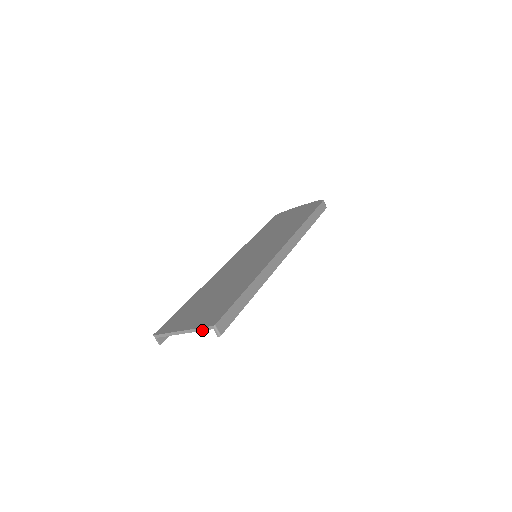
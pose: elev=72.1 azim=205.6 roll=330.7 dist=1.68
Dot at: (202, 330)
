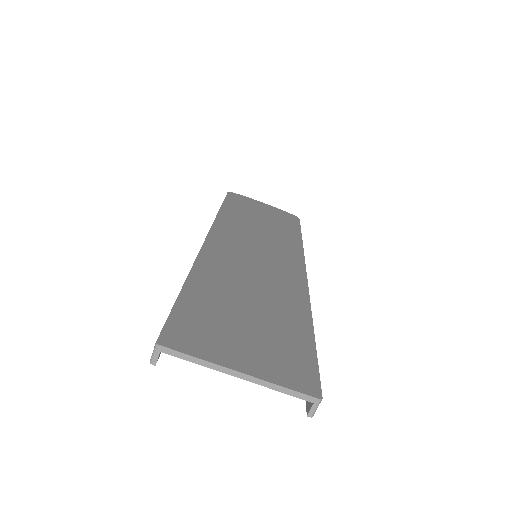
Dot at: (288, 393)
